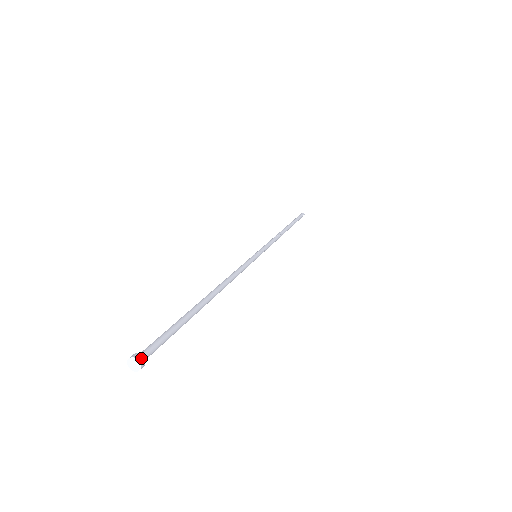
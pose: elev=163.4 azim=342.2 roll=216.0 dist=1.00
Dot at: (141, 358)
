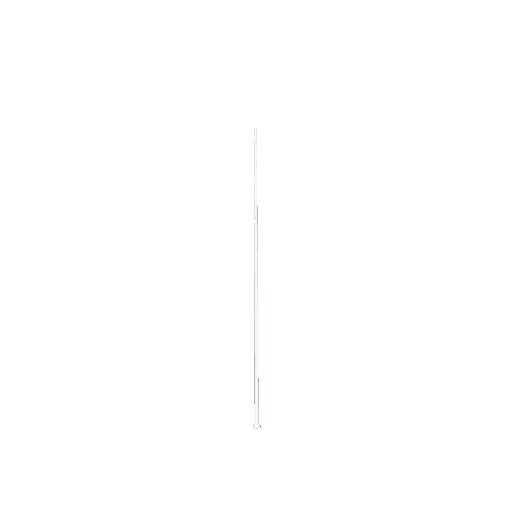
Dot at: (260, 426)
